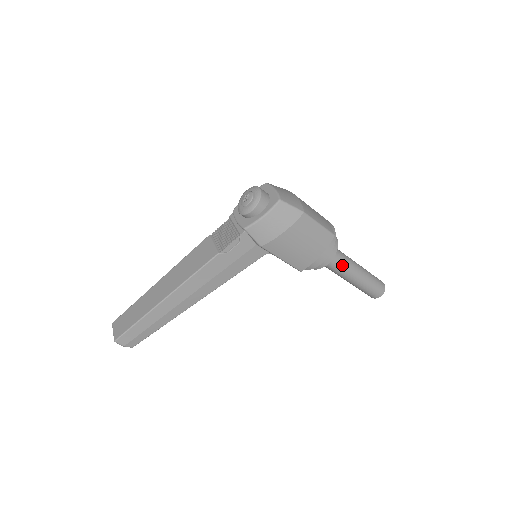
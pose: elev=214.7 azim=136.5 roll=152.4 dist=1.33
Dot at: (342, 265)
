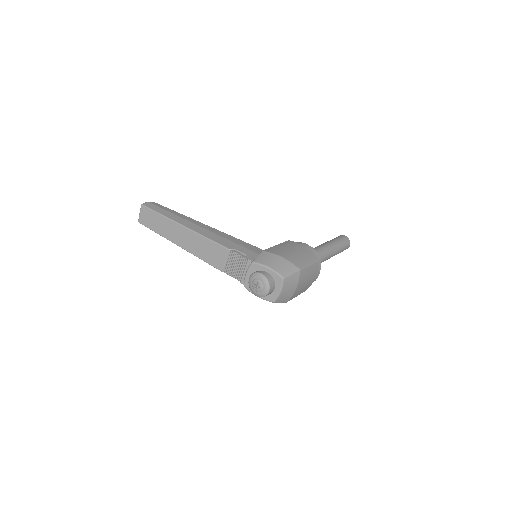
Dot at: occluded
